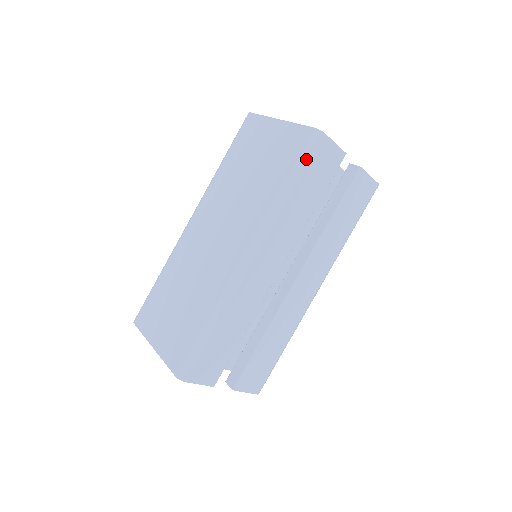
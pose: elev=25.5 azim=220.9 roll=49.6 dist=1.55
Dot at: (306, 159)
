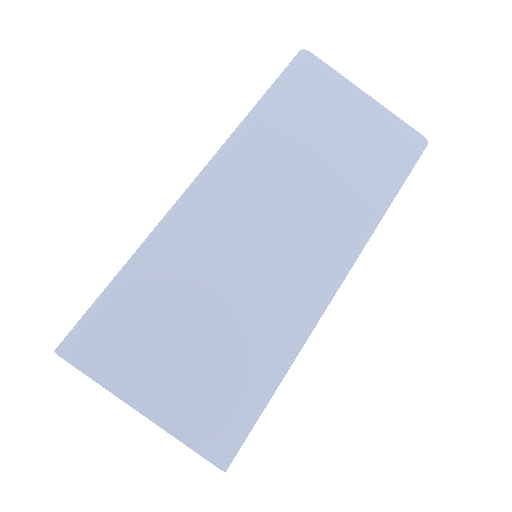
Dot at: (410, 171)
